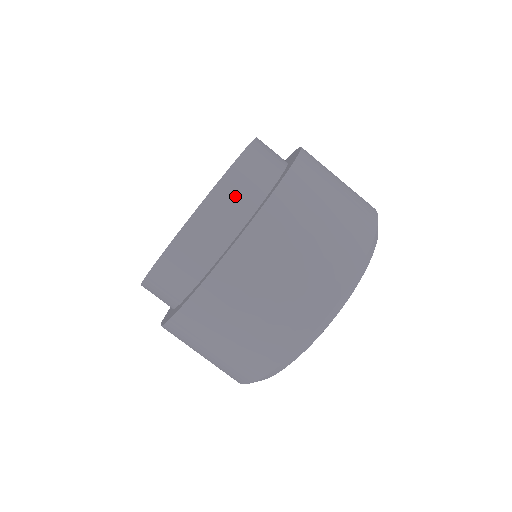
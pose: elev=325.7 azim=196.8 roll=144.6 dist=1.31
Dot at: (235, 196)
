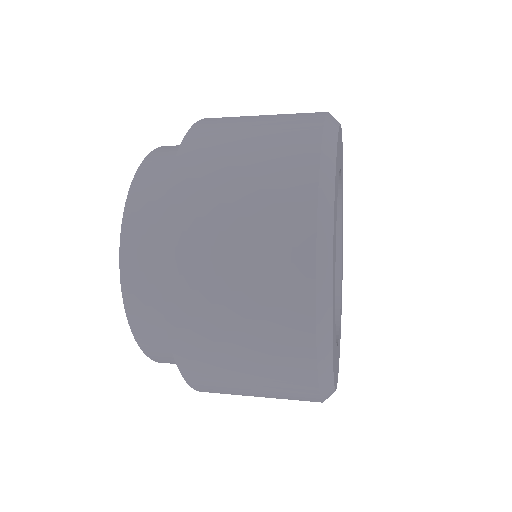
Dot at: (152, 326)
